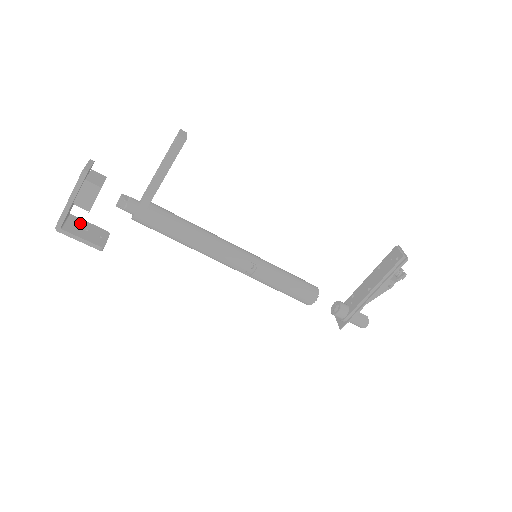
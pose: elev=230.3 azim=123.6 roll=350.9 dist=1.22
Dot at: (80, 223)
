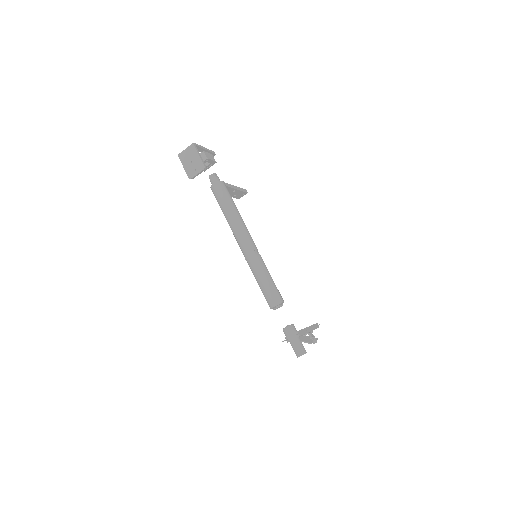
Dot at: (187, 161)
